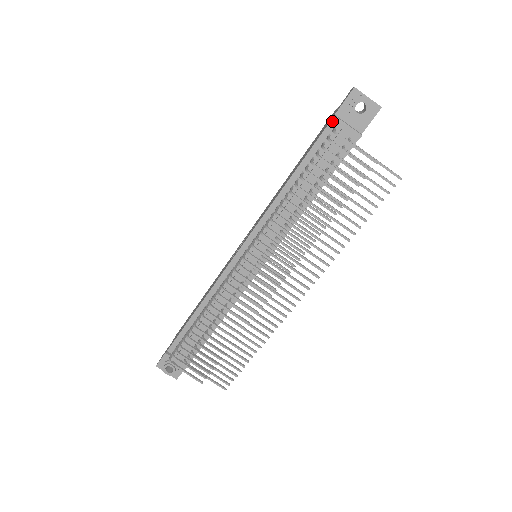
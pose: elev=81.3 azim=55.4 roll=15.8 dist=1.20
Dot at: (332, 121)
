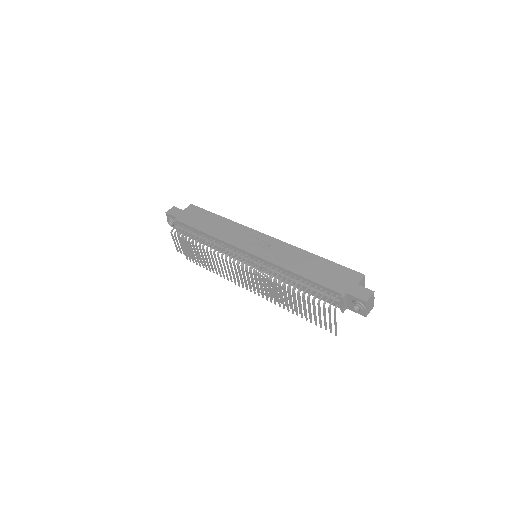
Dot at: (341, 294)
